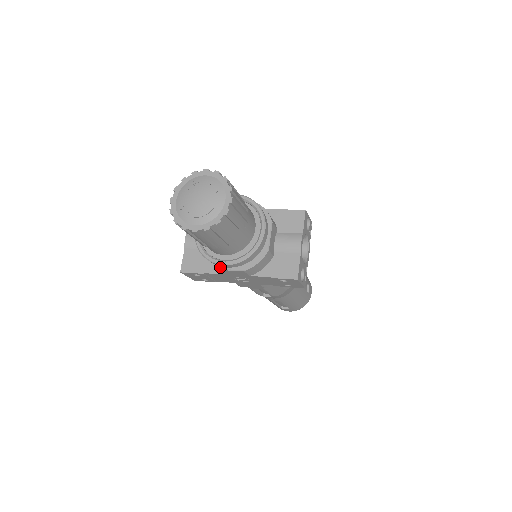
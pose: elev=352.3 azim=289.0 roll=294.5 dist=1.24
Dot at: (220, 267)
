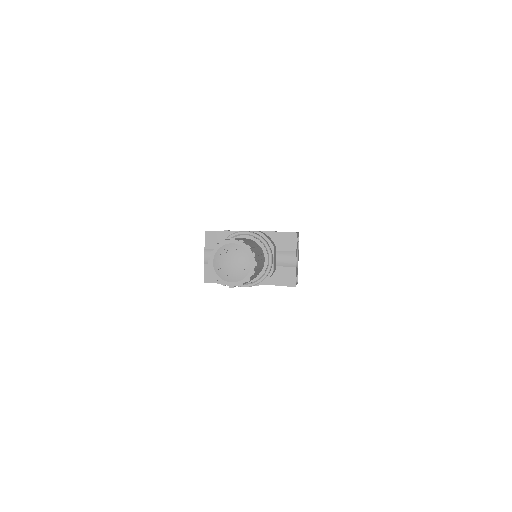
Dot at: occluded
